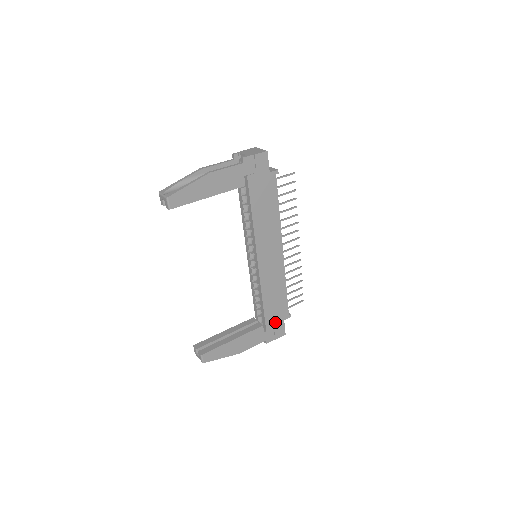
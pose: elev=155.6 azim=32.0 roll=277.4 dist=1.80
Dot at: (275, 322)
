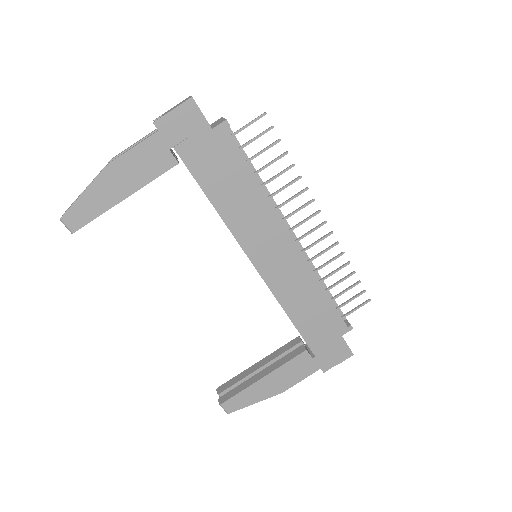
Dot at: (326, 341)
